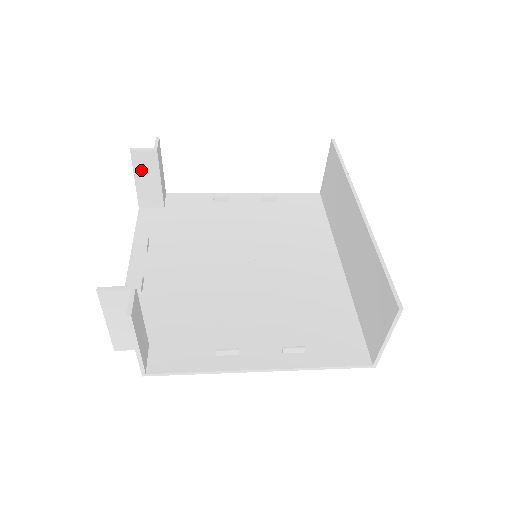
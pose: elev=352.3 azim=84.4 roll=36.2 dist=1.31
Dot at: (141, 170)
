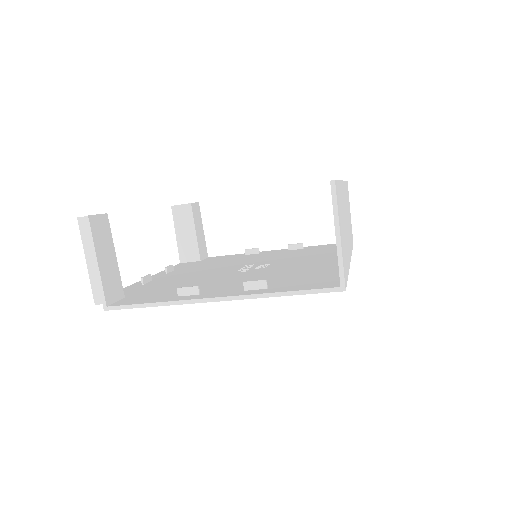
Dot at: (180, 224)
